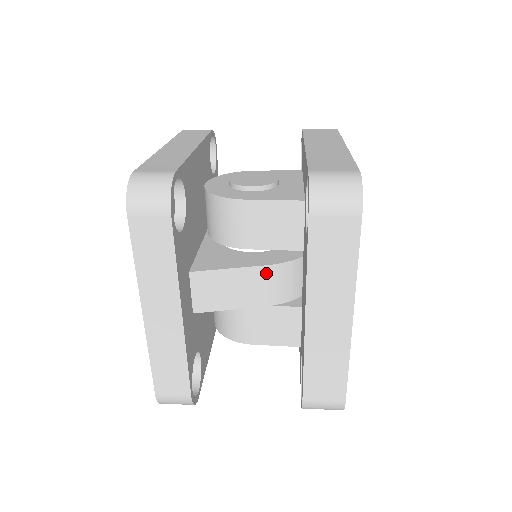
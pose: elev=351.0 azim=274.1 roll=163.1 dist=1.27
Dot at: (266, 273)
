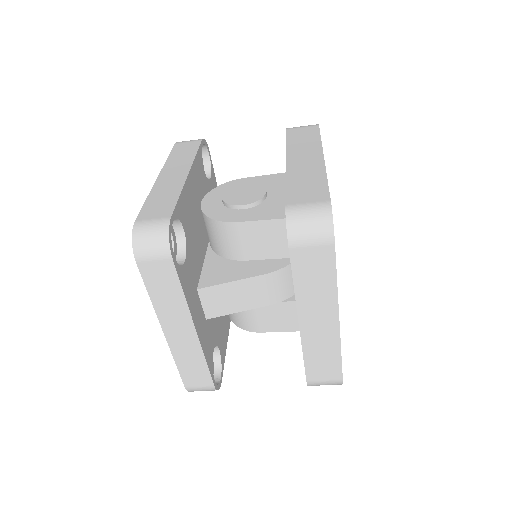
Dot at: (264, 281)
